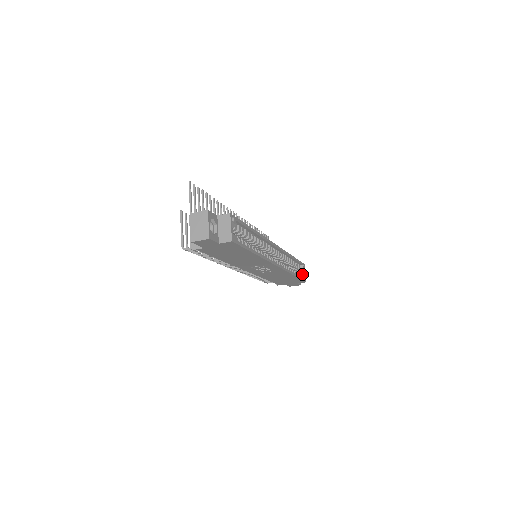
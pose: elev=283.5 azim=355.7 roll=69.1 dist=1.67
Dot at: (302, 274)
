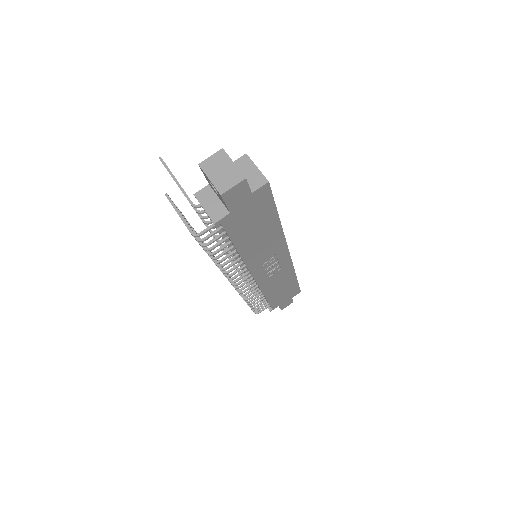
Dot at: occluded
